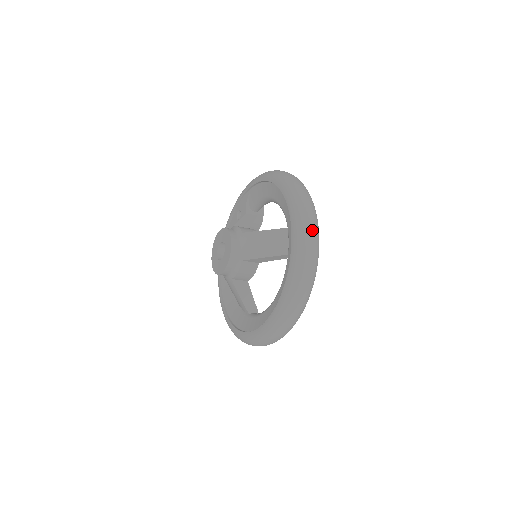
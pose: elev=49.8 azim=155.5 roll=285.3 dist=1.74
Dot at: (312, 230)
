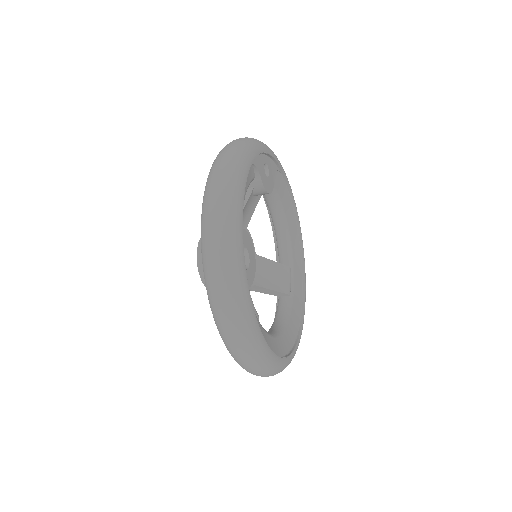
Dot at: (233, 341)
